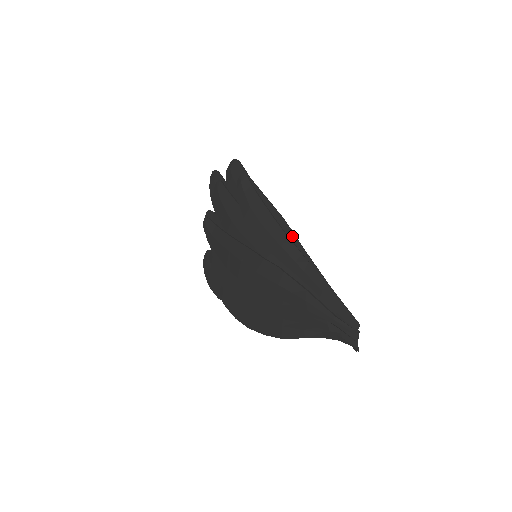
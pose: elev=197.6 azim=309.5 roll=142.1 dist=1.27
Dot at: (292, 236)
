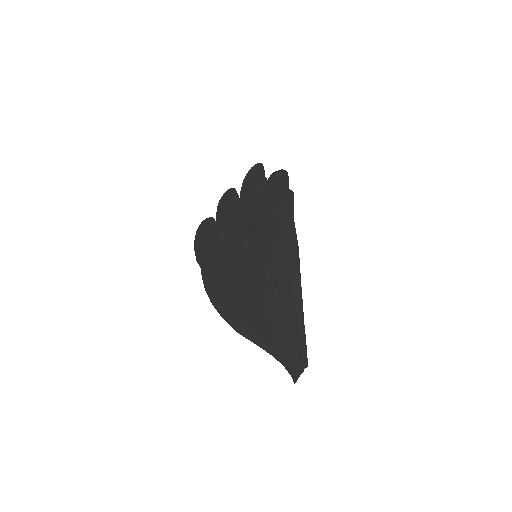
Dot at: (298, 265)
